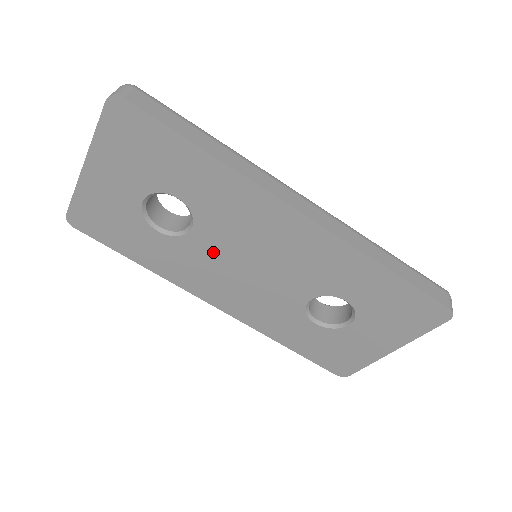
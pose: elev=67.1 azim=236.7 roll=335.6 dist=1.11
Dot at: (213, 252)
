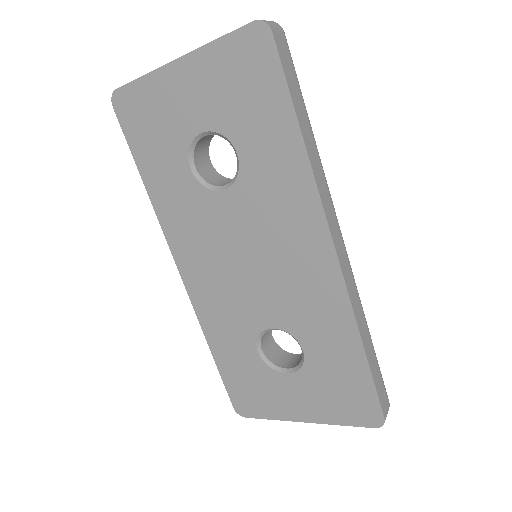
Dot at: (224, 224)
